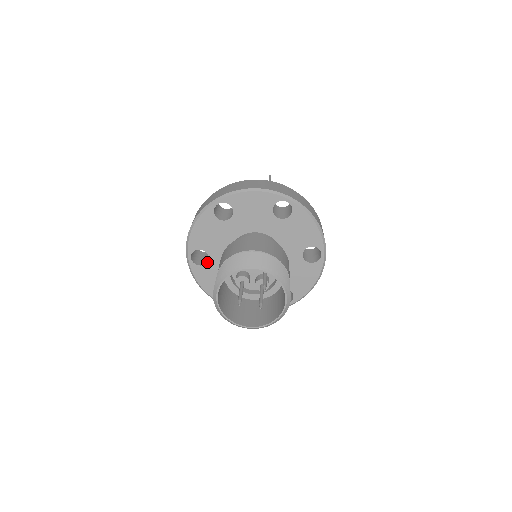
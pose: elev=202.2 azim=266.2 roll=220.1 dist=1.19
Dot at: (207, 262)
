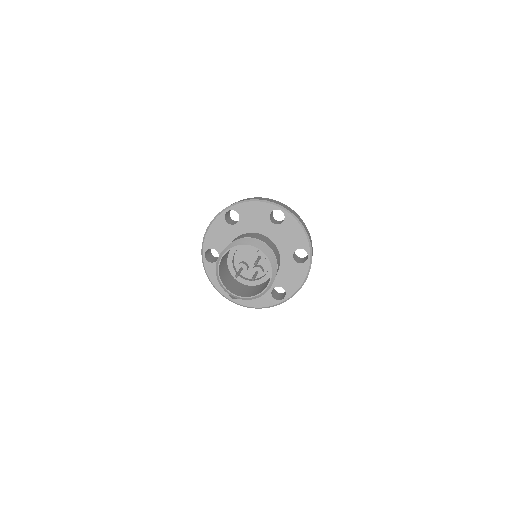
Dot at: occluded
